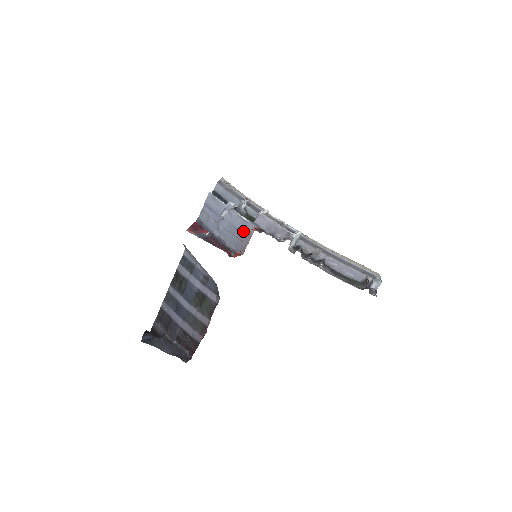
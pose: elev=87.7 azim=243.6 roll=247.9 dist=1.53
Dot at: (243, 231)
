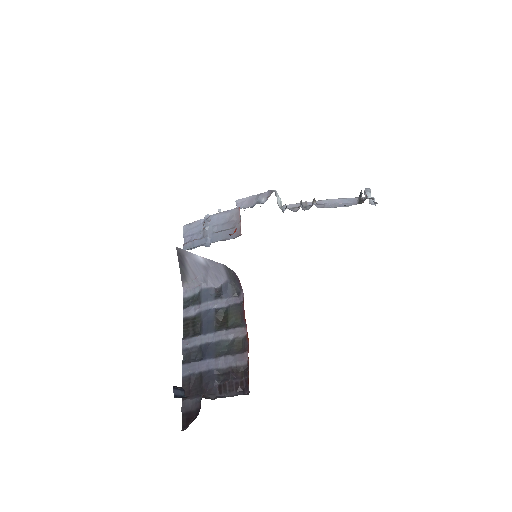
Dot at: (230, 220)
